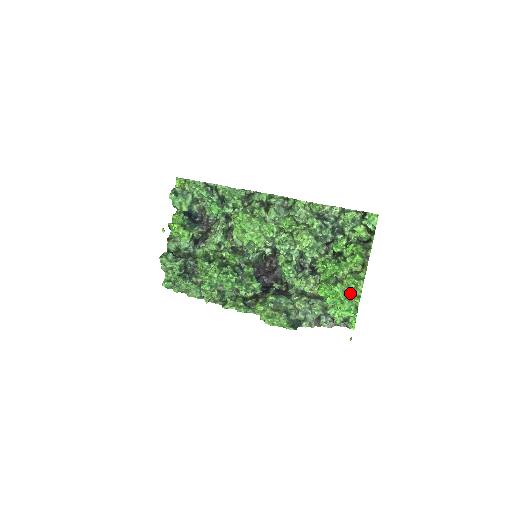
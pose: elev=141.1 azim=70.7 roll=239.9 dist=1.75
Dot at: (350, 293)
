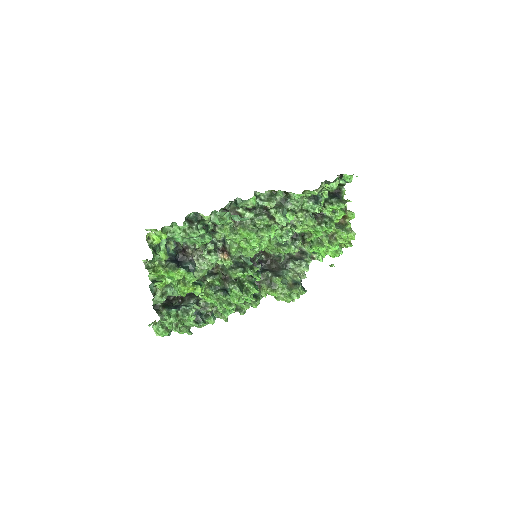
Dot at: (345, 244)
